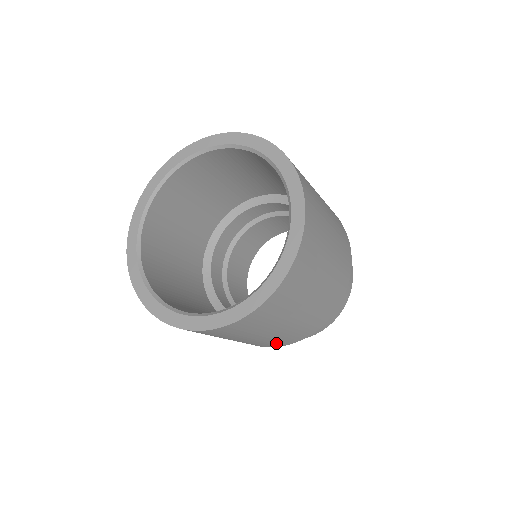
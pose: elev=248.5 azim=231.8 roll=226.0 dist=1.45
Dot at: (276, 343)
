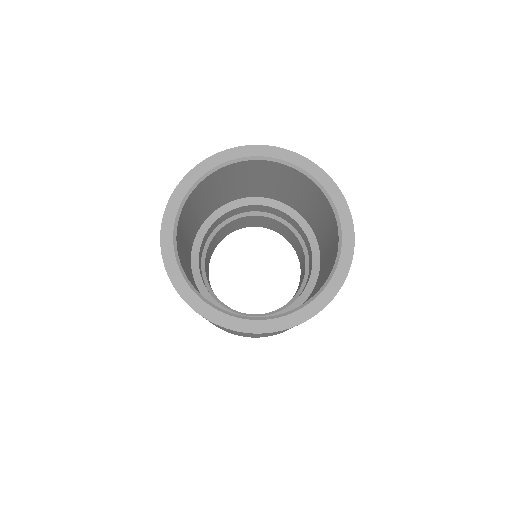
Dot at: occluded
